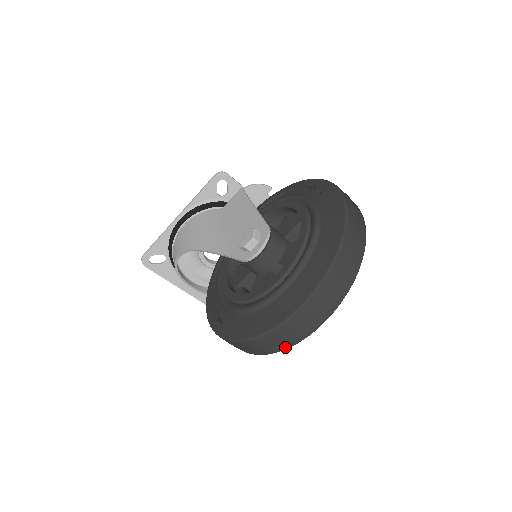
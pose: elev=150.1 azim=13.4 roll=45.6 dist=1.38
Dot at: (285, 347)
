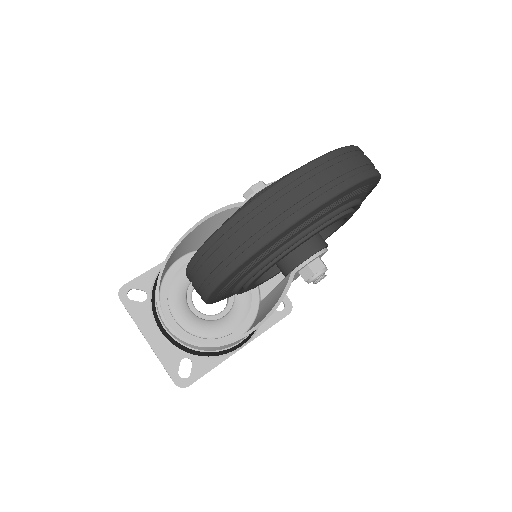
Dot at: (285, 222)
